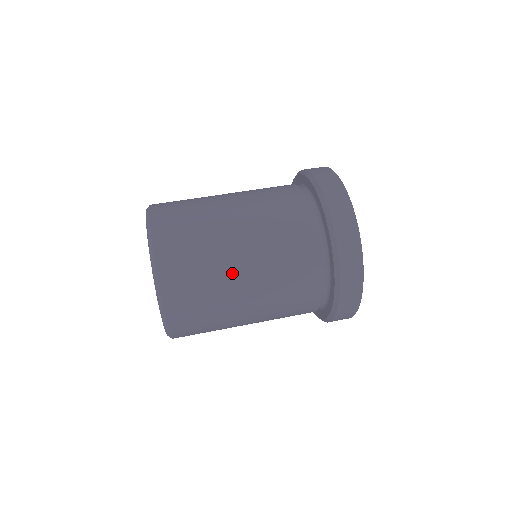
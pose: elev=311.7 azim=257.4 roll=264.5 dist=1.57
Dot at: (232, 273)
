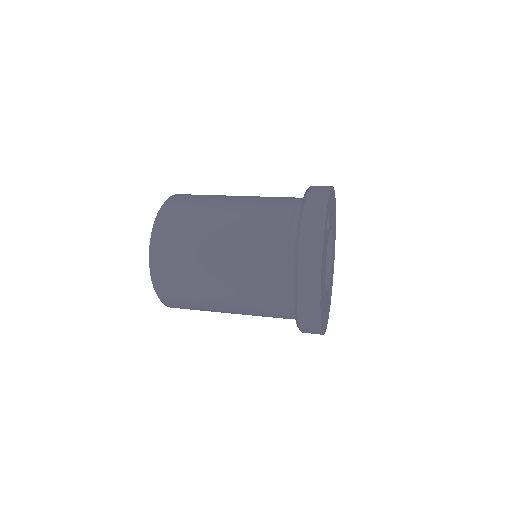
Dot at: (208, 254)
